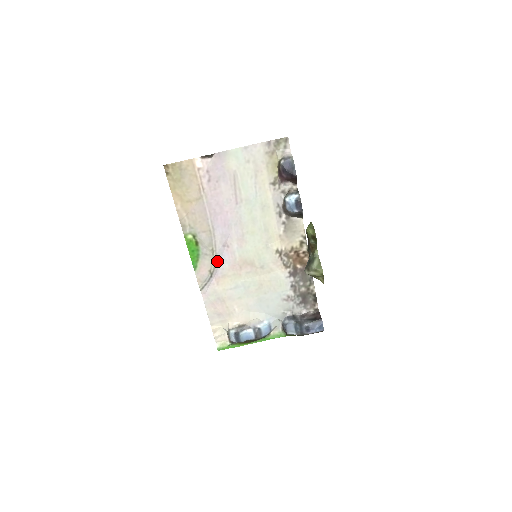
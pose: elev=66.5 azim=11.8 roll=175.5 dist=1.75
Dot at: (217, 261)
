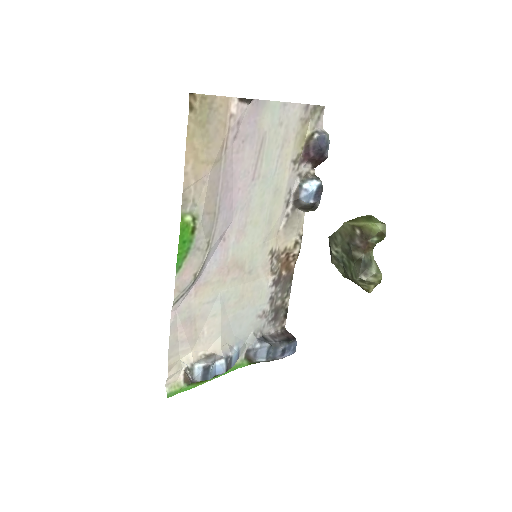
Dot at: (206, 260)
